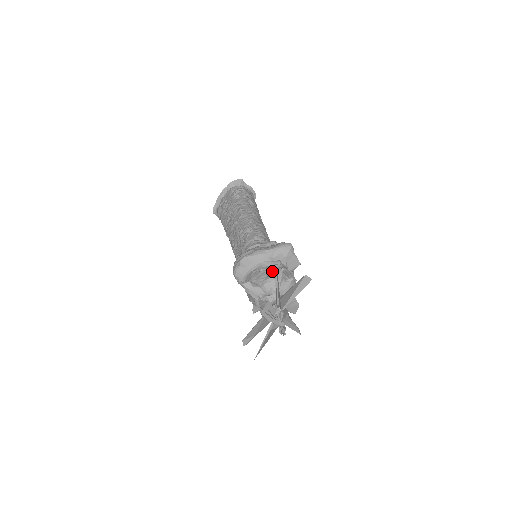
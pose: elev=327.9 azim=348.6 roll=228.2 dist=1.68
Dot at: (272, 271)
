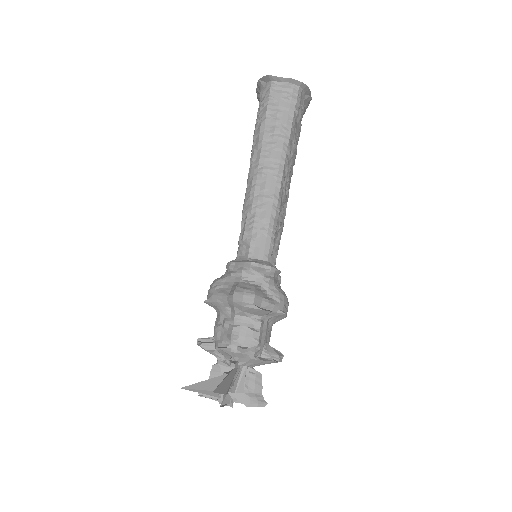
Dot at: (224, 333)
